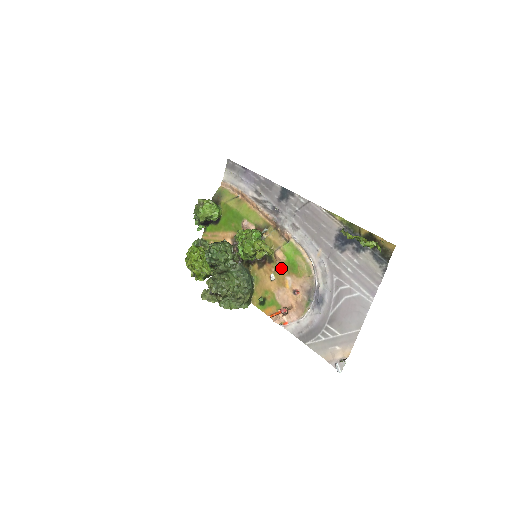
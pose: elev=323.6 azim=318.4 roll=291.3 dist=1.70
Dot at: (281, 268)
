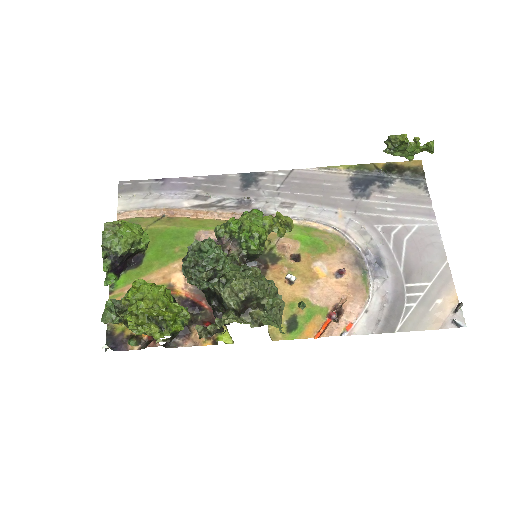
Dot at: (294, 263)
